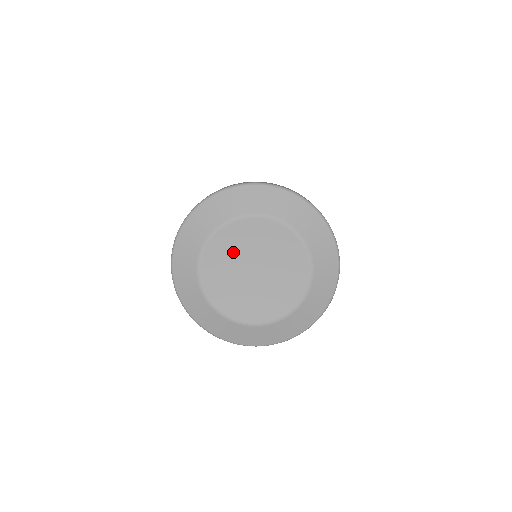
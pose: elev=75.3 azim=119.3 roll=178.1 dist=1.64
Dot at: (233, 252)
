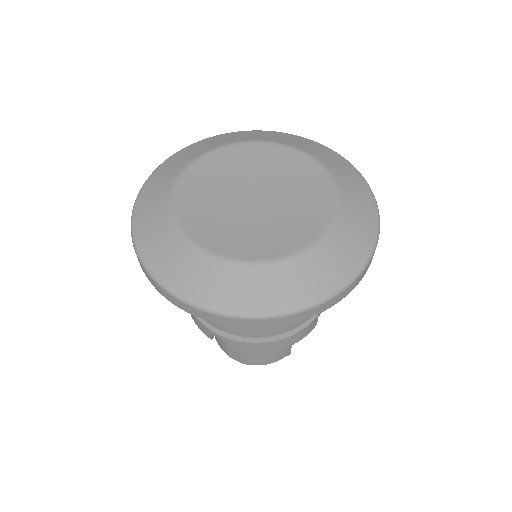
Dot at: (213, 192)
